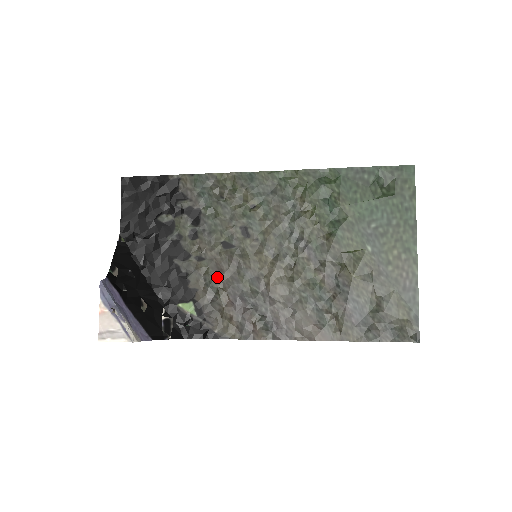
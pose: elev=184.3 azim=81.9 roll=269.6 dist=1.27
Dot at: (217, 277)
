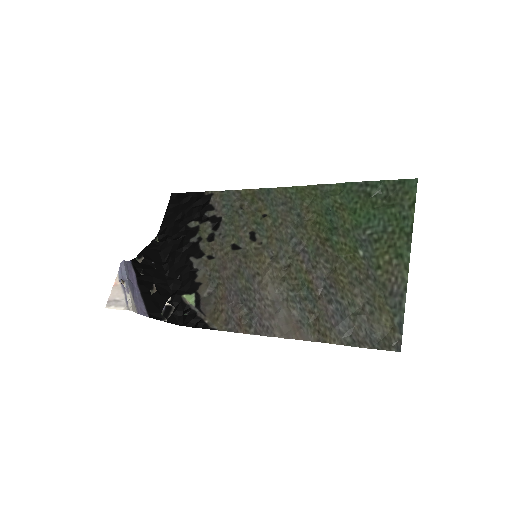
Dot at: (220, 273)
